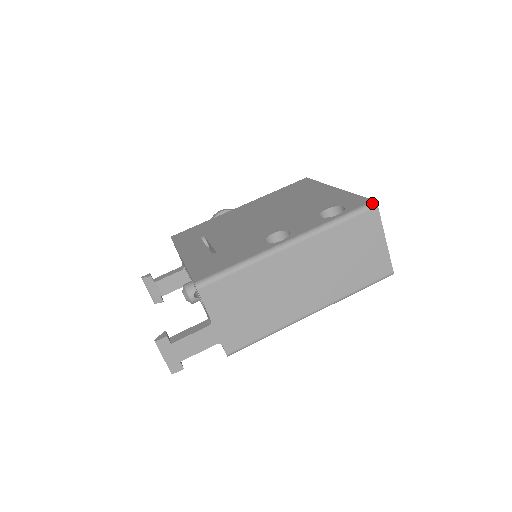
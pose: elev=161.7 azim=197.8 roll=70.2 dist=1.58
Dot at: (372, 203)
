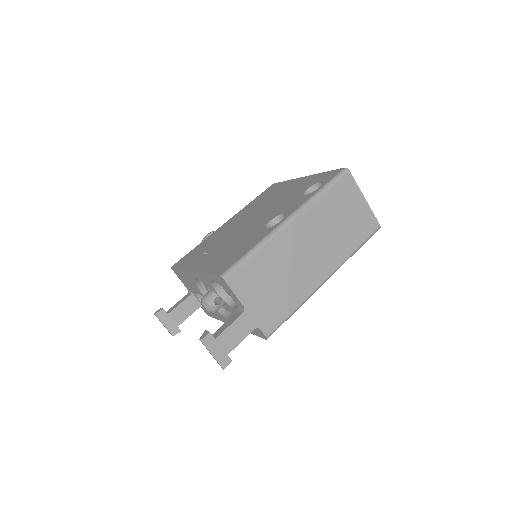
Dot at: (344, 170)
